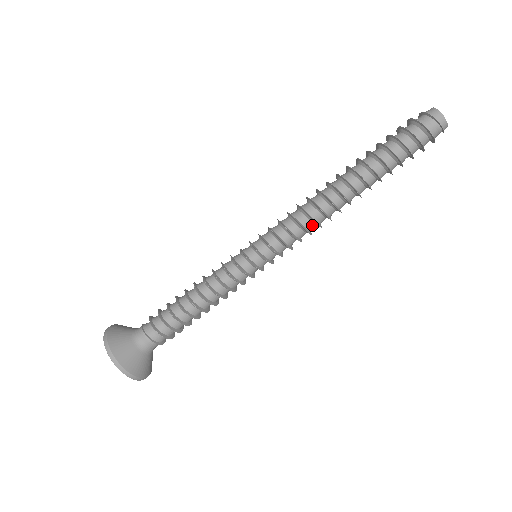
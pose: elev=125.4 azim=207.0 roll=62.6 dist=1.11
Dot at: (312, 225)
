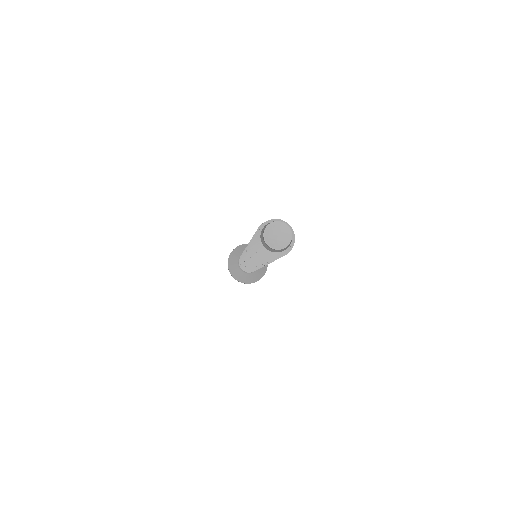
Dot at: occluded
